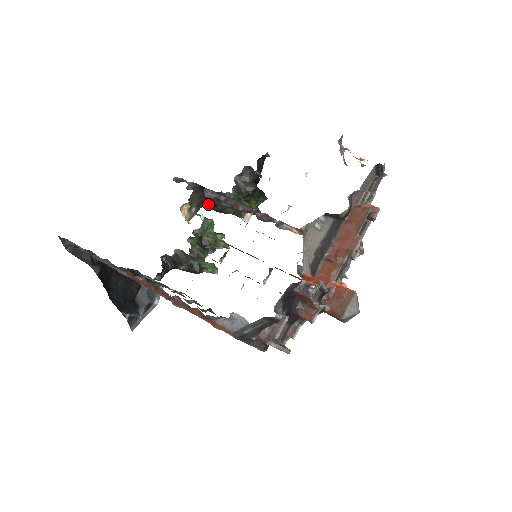
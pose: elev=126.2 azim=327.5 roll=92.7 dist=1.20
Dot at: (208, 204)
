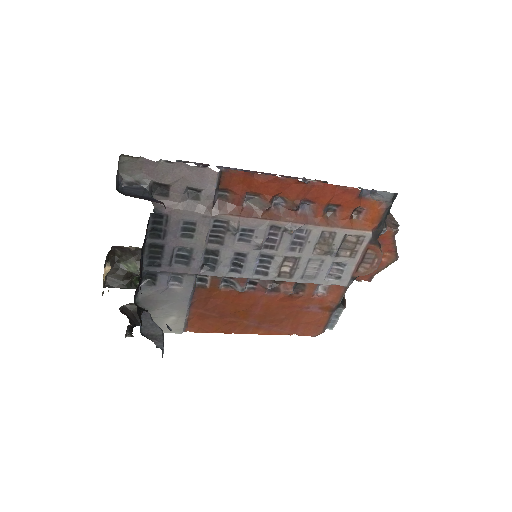
Dot at: (113, 281)
